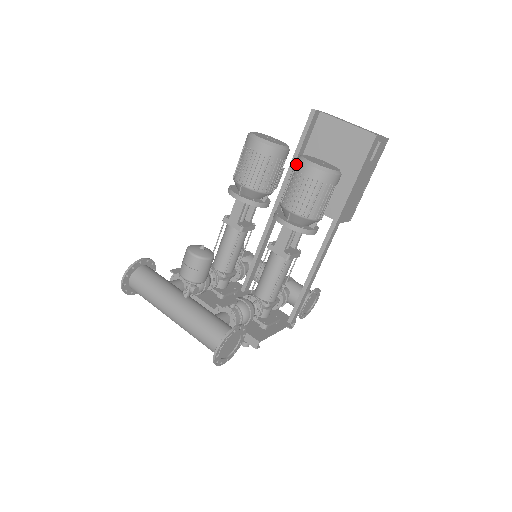
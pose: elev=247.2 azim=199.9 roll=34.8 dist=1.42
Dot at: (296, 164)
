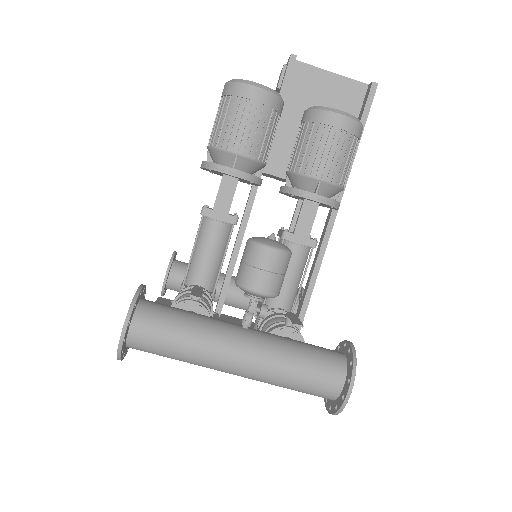
Dot at: (317, 116)
